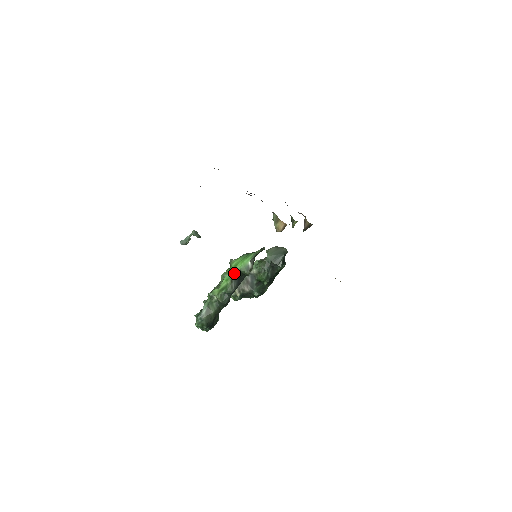
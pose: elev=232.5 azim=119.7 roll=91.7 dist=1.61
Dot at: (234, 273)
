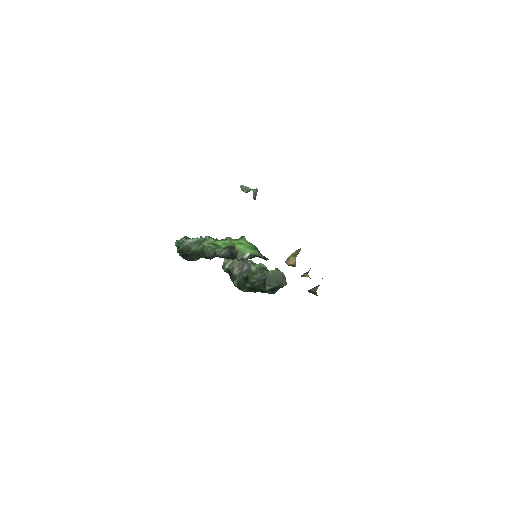
Dot at: (233, 246)
